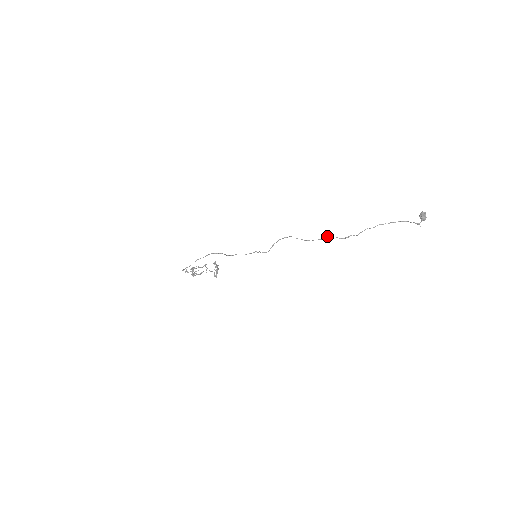
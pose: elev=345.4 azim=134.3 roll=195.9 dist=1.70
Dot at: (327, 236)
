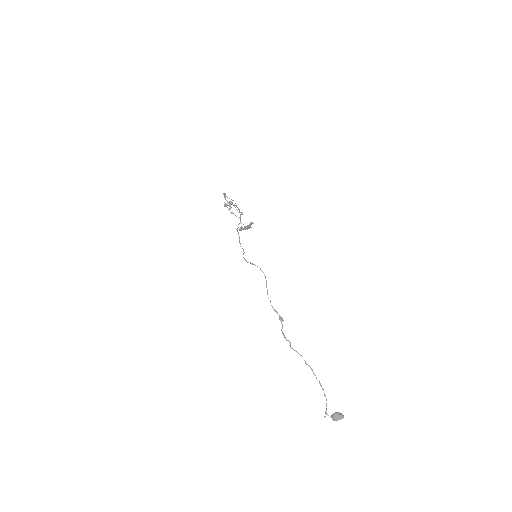
Dot at: occluded
